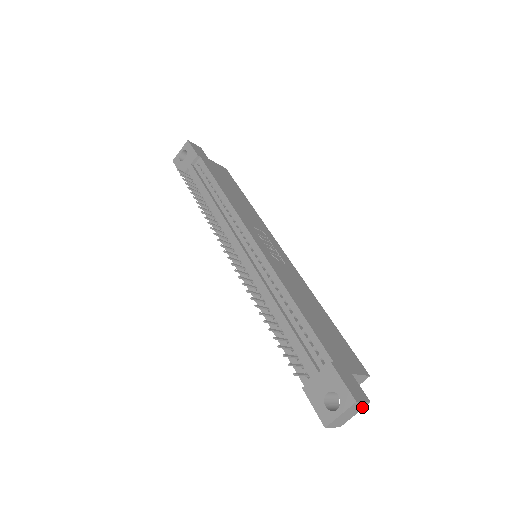
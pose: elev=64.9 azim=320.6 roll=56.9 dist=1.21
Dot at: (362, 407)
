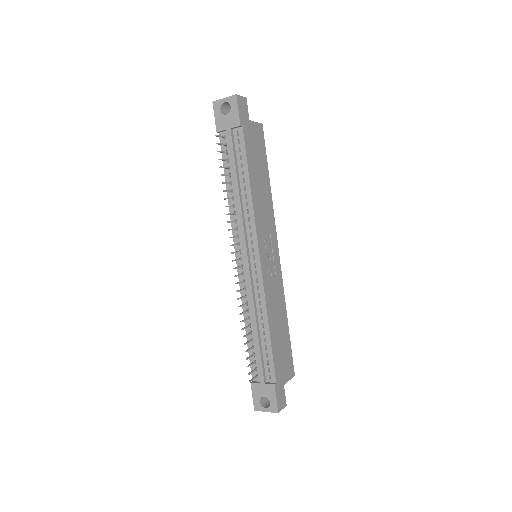
Dot at: occluded
